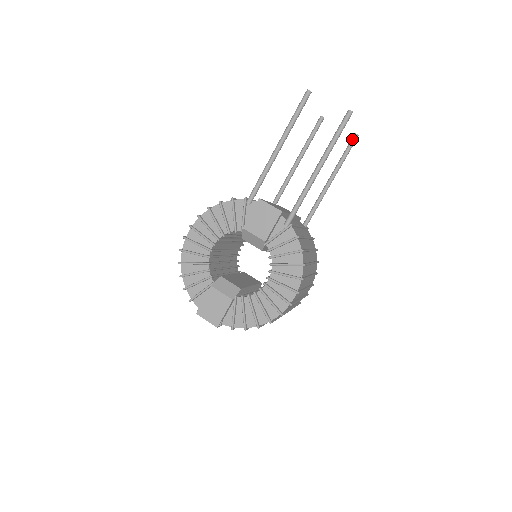
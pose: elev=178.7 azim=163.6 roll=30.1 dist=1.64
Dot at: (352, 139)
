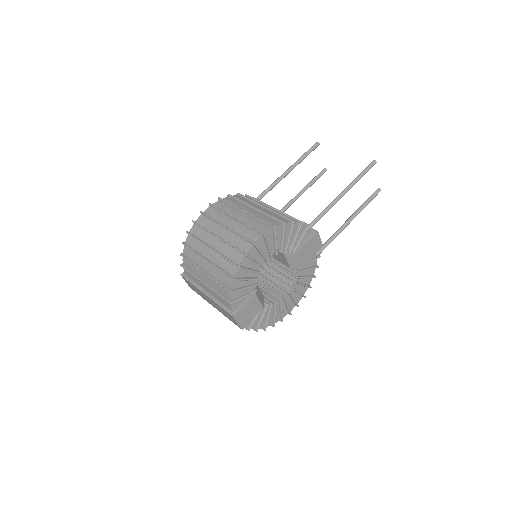
Dot at: (323, 172)
